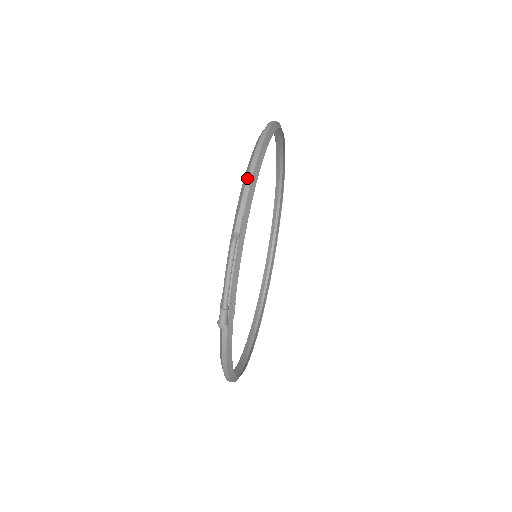
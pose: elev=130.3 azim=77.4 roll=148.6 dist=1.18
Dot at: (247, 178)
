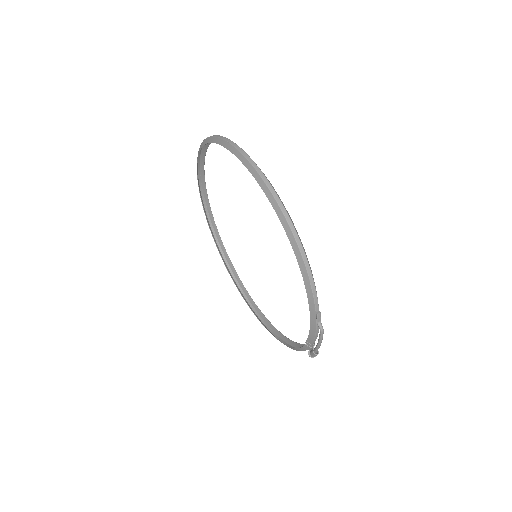
Dot at: (311, 285)
